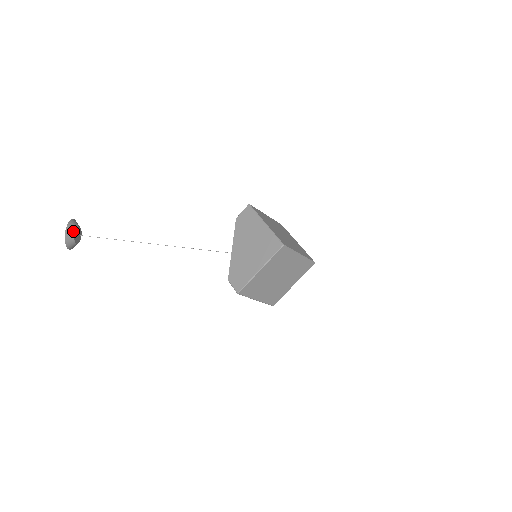
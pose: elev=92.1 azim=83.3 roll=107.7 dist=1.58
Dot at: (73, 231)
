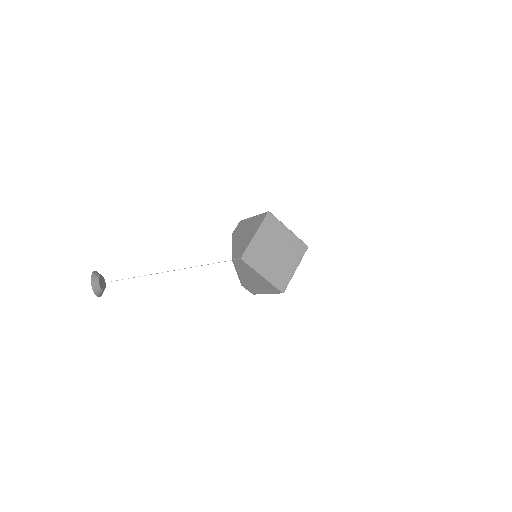
Dot at: (100, 291)
